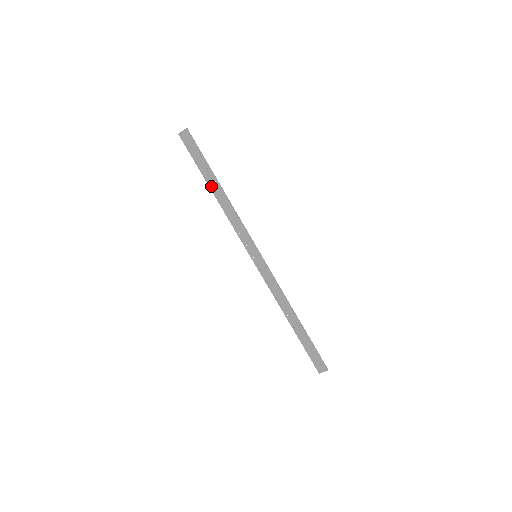
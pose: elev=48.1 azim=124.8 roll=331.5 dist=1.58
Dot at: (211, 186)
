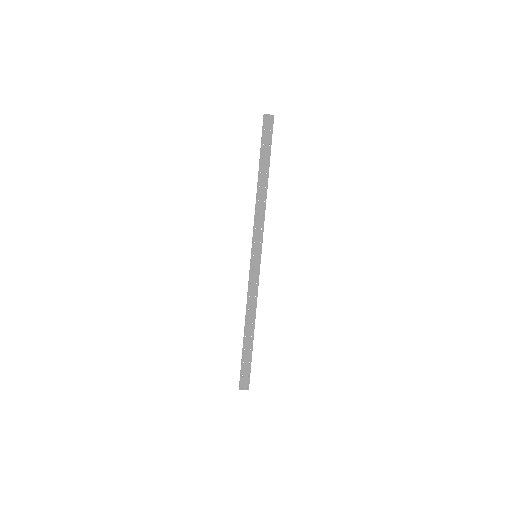
Dot at: (261, 174)
